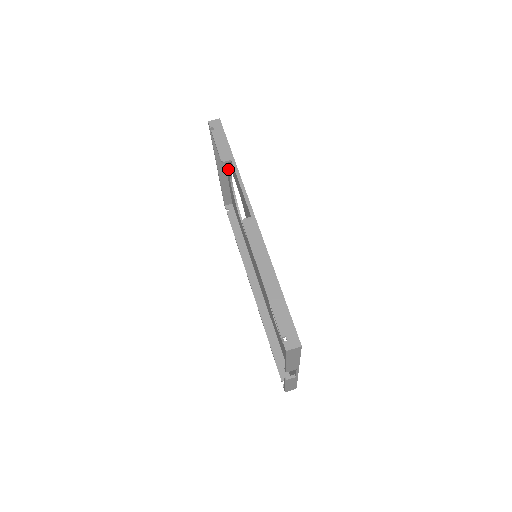
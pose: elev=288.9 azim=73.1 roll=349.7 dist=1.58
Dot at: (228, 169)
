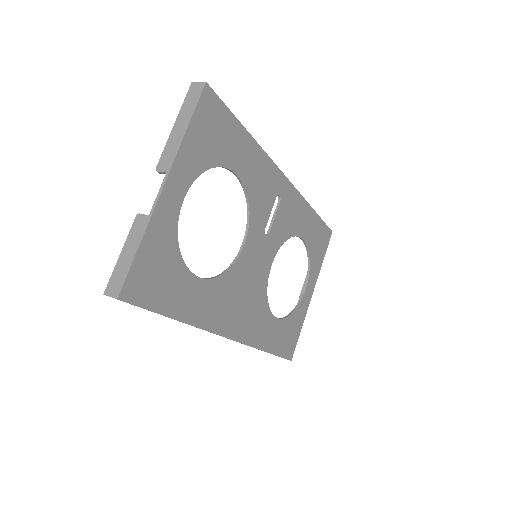
Dot at: (309, 274)
